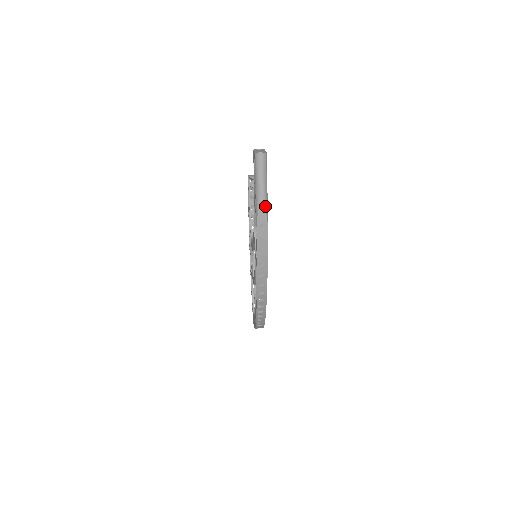
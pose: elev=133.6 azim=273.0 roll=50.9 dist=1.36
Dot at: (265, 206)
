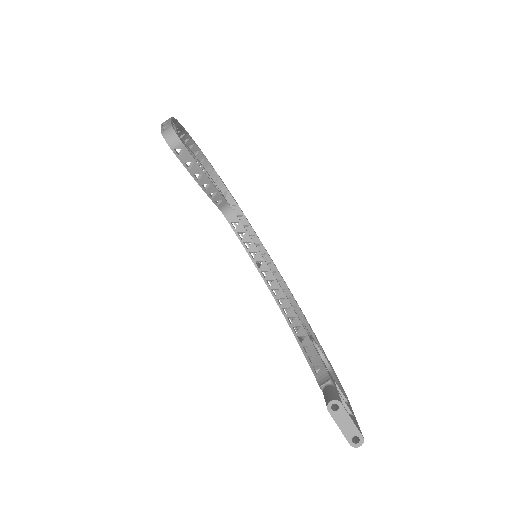
Dot at: occluded
